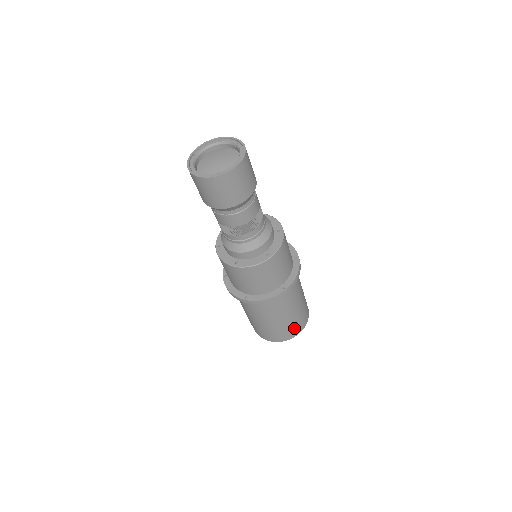
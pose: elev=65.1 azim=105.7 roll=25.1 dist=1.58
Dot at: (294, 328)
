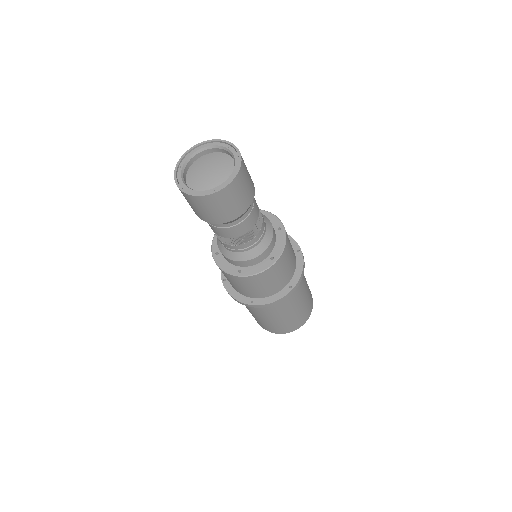
Dot at: (301, 318)
